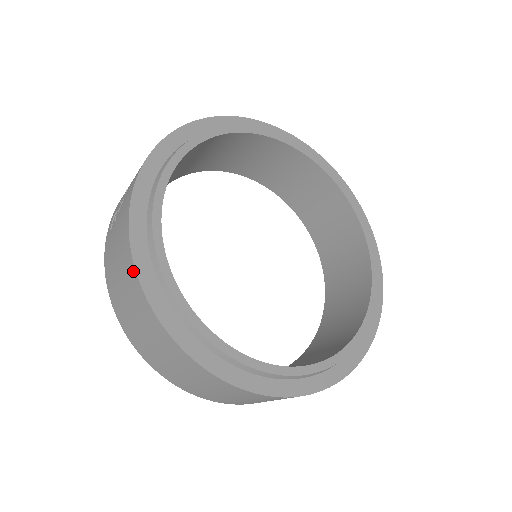
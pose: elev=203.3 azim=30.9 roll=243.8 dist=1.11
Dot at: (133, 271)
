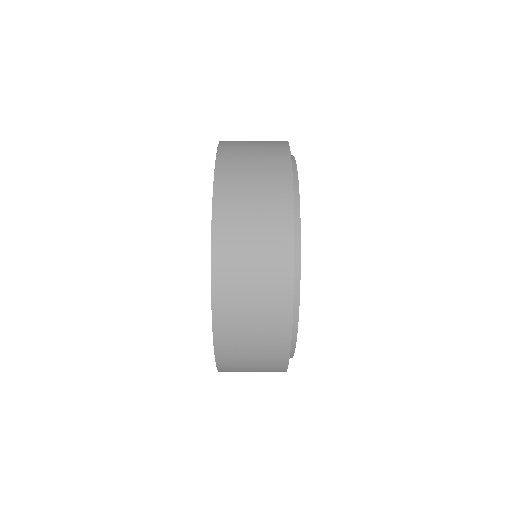
Dot at: (286, 152)
